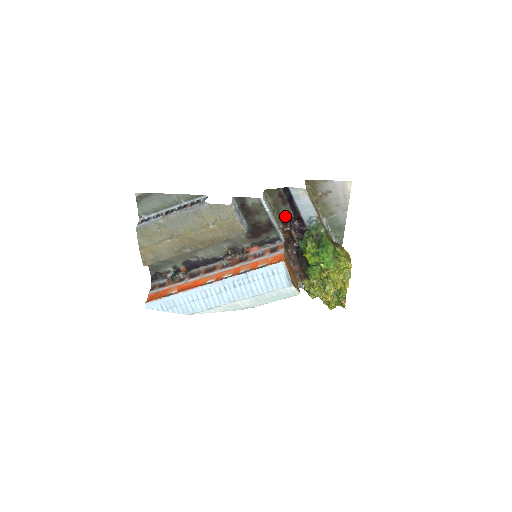
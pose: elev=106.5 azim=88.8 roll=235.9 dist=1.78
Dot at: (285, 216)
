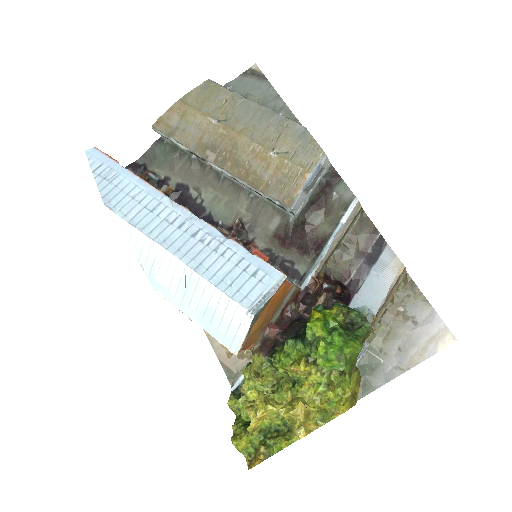
Dot at: (340, 270)
